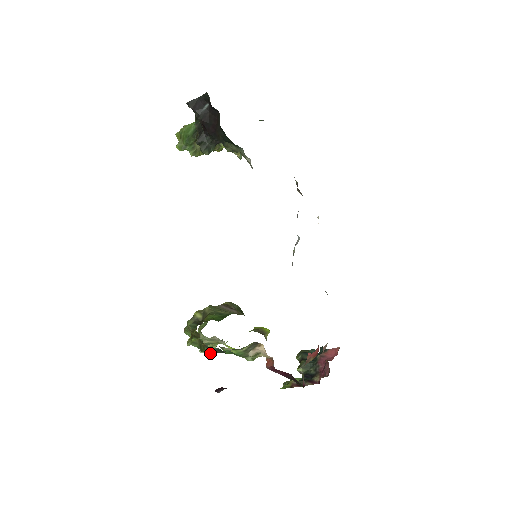
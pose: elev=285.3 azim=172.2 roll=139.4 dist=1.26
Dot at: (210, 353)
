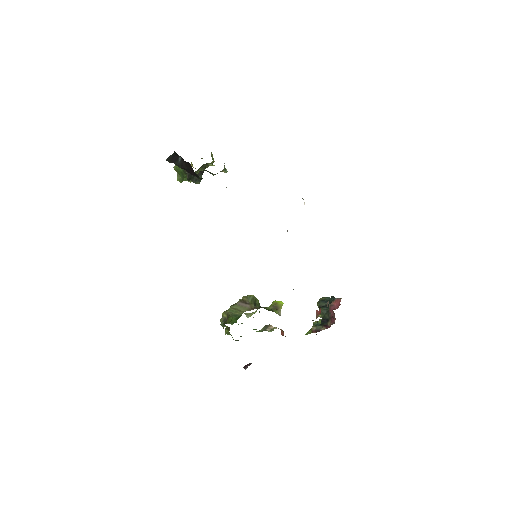
Dot at: (238, 340)
